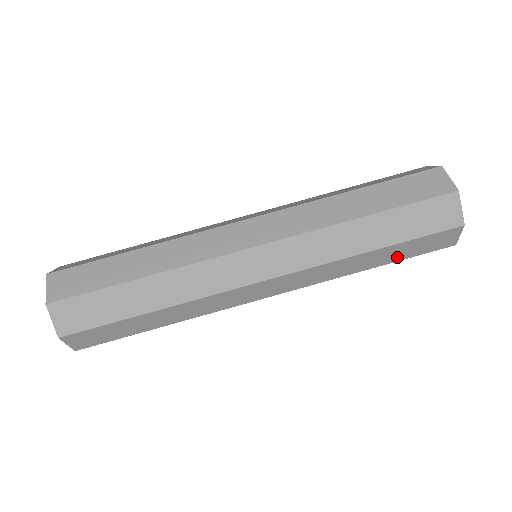
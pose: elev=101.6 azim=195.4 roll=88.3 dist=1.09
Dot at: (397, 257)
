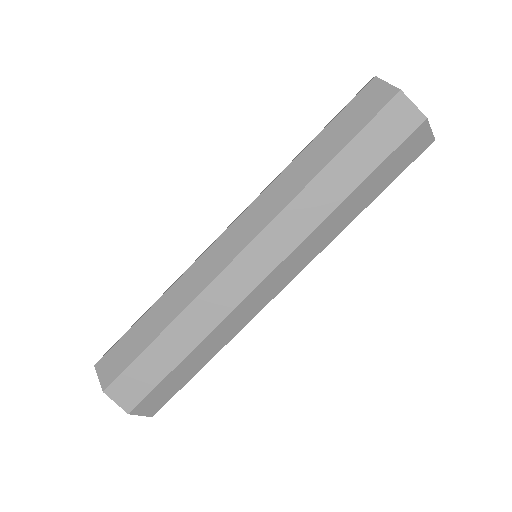
Dot at: (367, 164)
